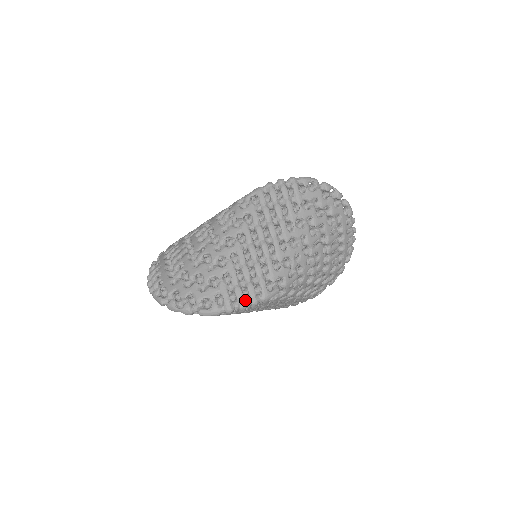
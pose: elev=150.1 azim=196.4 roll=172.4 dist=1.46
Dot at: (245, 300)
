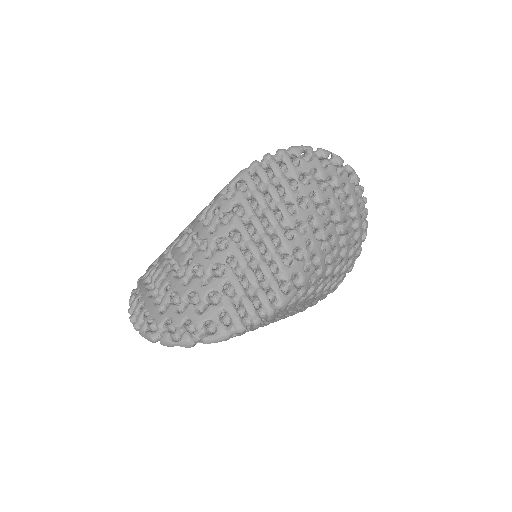
Dot at: (258, 312)
